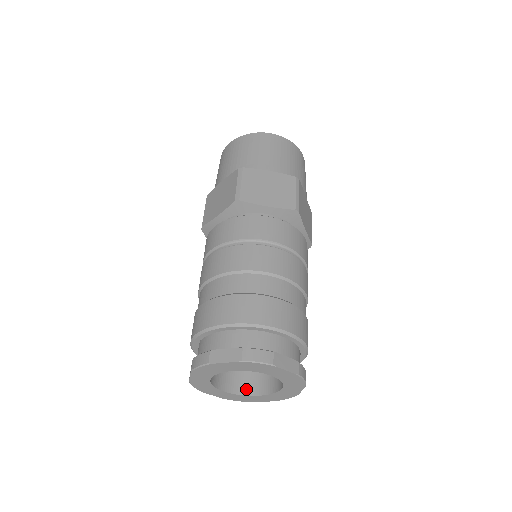
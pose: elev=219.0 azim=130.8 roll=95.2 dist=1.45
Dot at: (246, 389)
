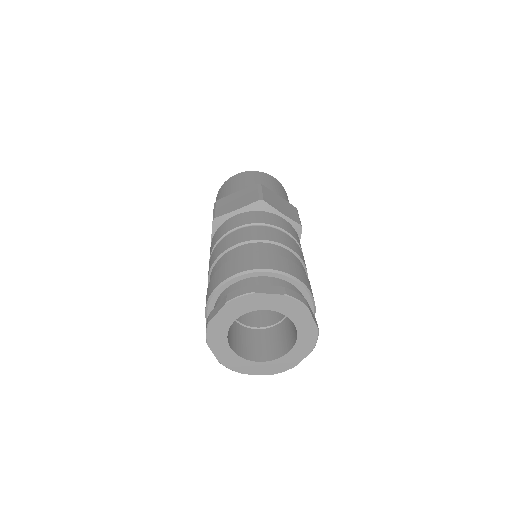
Dot at: (279, 353)
